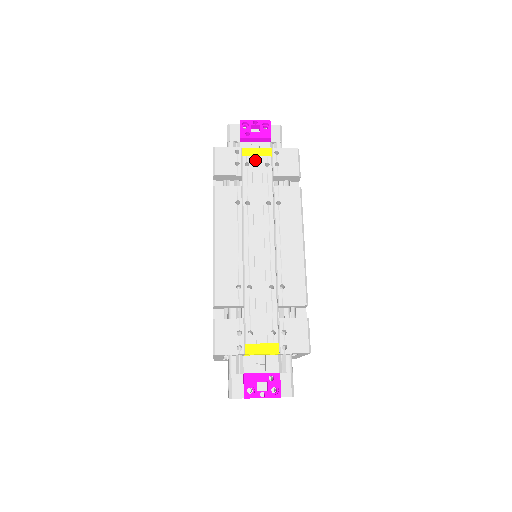
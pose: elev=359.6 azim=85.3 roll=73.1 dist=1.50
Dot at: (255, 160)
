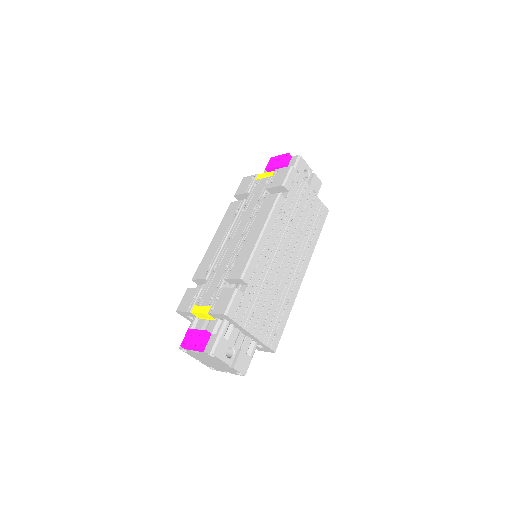
Dot at: (261, 181)
